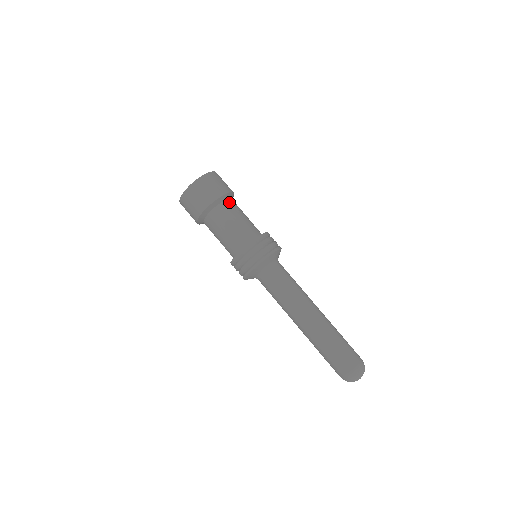
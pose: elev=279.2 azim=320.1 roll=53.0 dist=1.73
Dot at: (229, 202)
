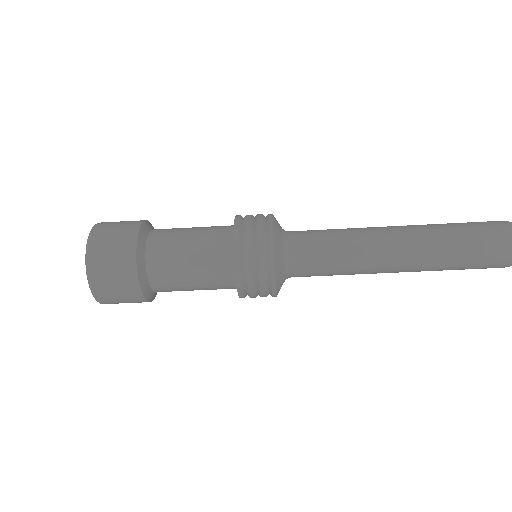
Dot at: (152, 243)
